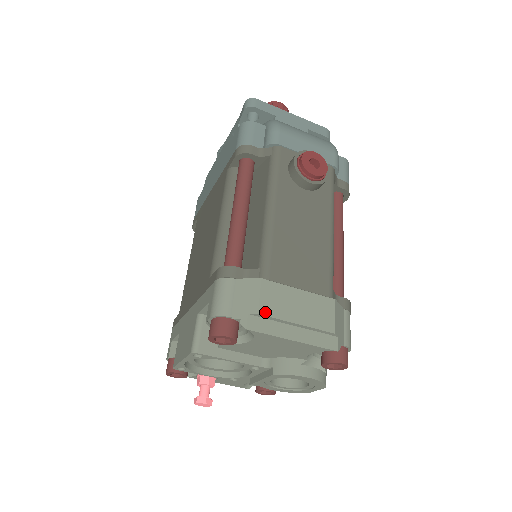
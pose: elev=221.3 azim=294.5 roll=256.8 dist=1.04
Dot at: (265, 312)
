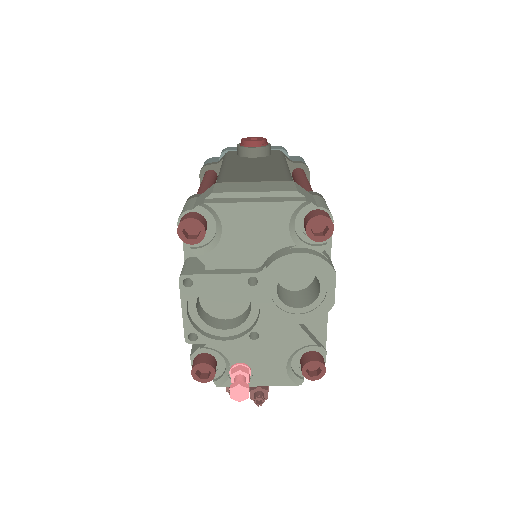
Dot at: (219, 192)
